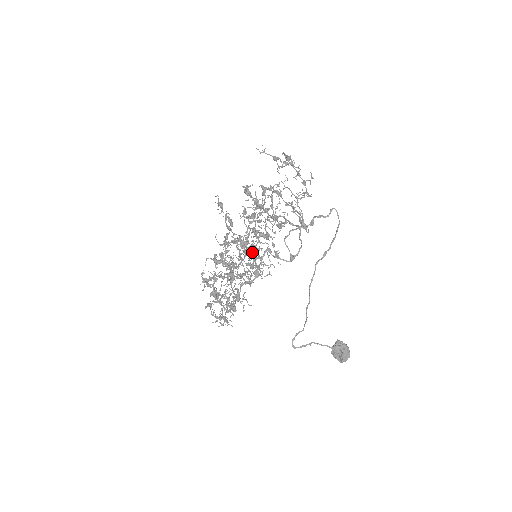
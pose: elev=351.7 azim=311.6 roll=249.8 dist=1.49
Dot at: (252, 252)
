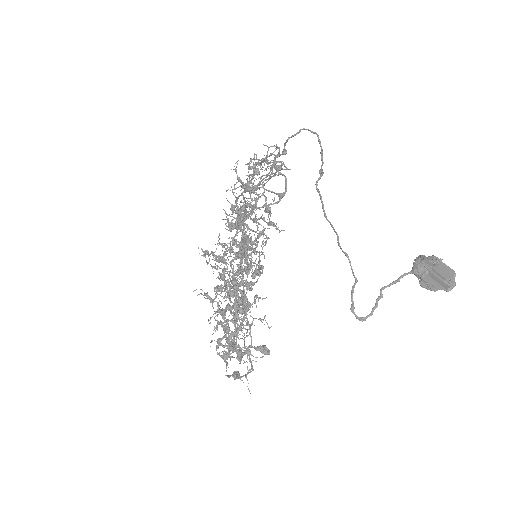
Dot at: (251, 258)
